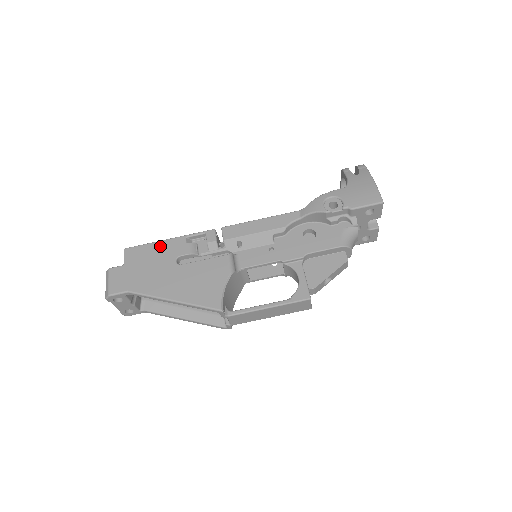
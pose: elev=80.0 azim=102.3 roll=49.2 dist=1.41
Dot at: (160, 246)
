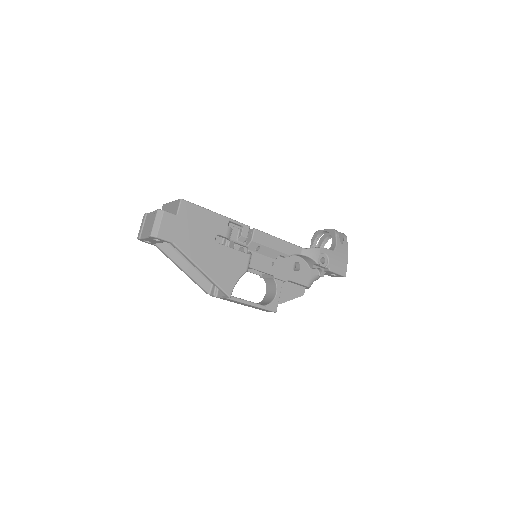
Dot at: (209, 216)
